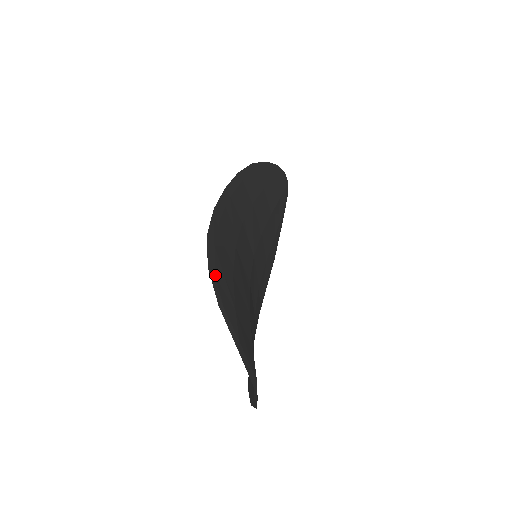
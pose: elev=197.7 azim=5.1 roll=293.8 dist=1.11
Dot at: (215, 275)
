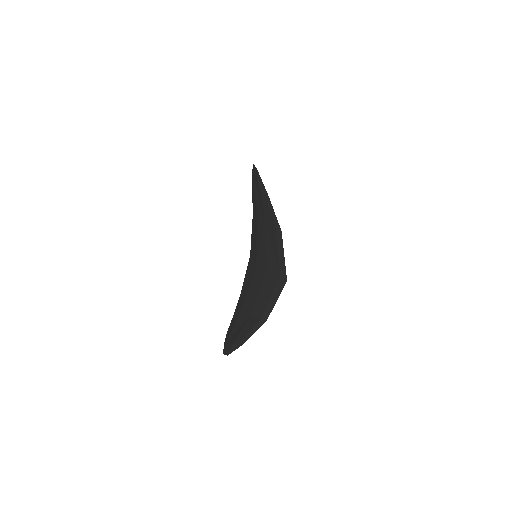
Dot at: occluded
